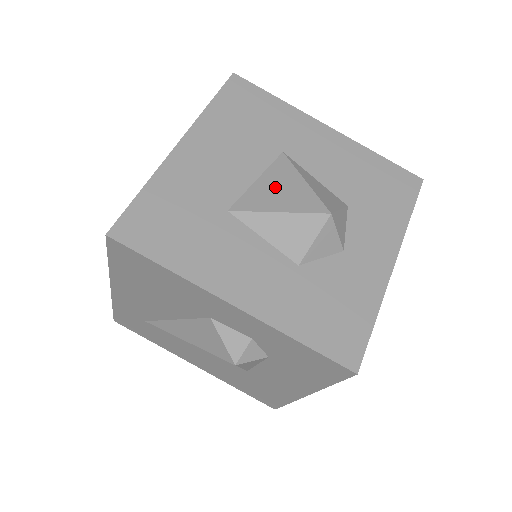
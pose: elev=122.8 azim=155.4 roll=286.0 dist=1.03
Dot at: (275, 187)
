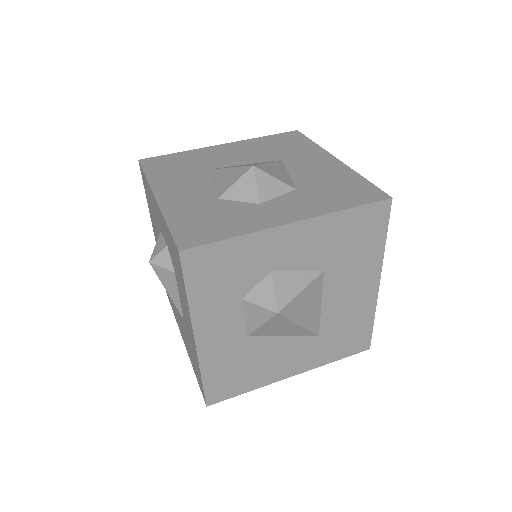
Dot at: (249, 164)
